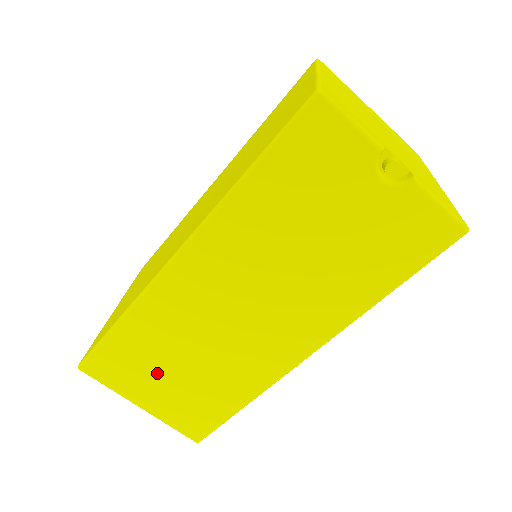
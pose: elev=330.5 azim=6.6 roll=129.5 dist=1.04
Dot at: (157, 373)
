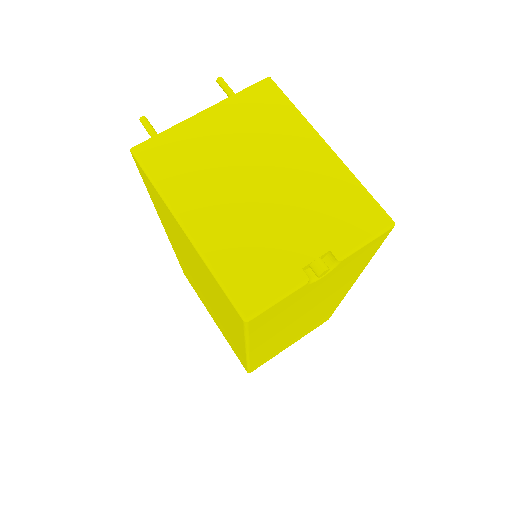
Dot at: occluded
